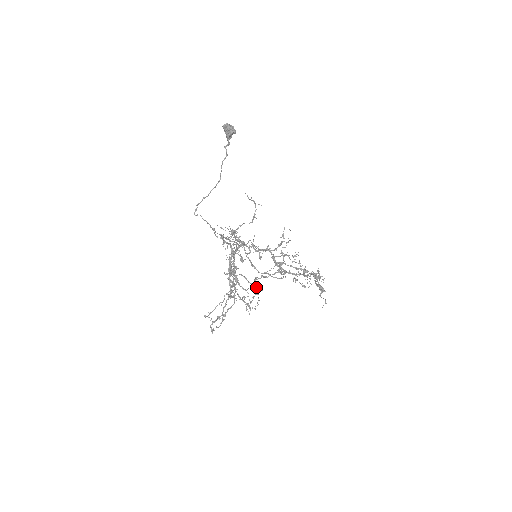
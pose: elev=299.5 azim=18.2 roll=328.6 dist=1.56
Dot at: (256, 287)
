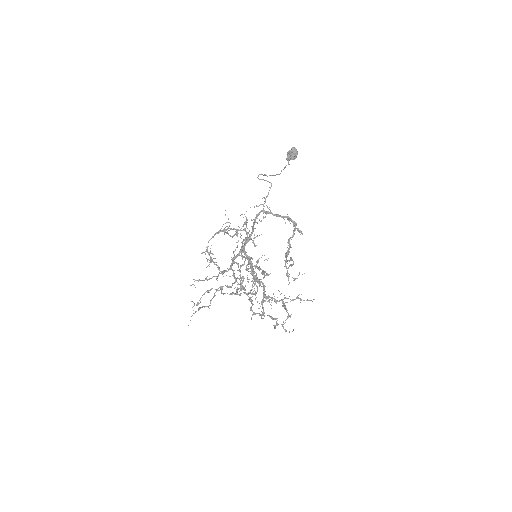
Dot at: (200, 301)
